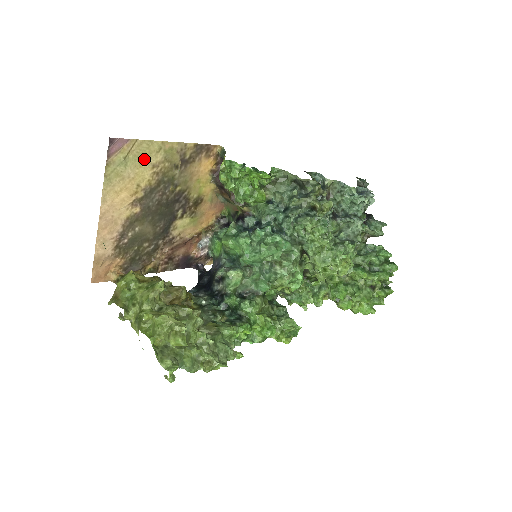
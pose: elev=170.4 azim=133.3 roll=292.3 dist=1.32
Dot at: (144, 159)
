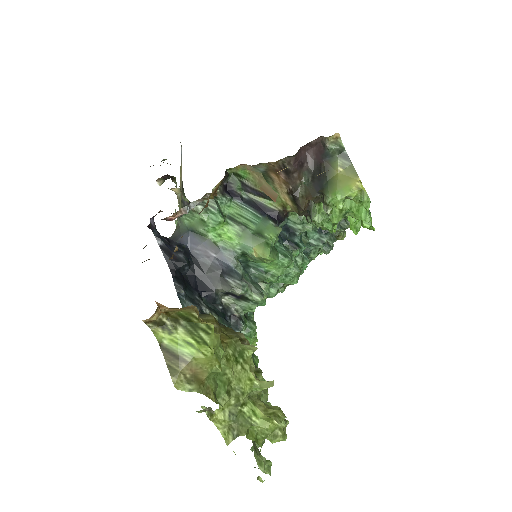
Dot at: occluded
